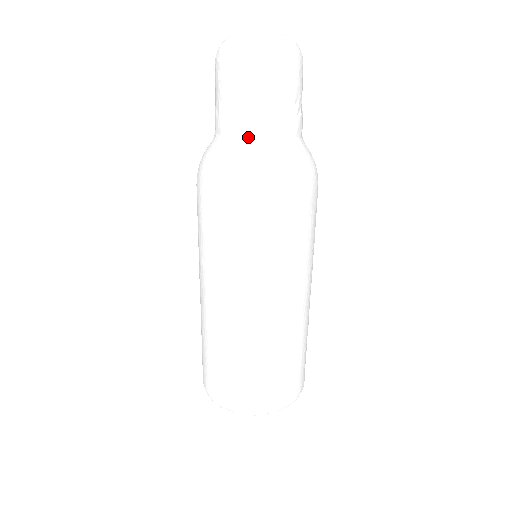
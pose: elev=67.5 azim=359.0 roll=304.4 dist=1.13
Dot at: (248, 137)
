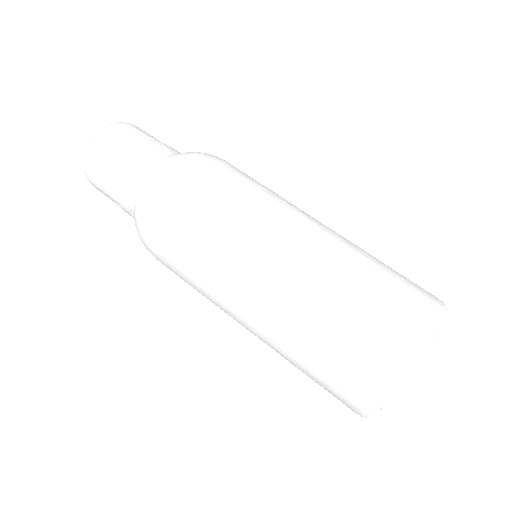
Dot at: (145, 167)
